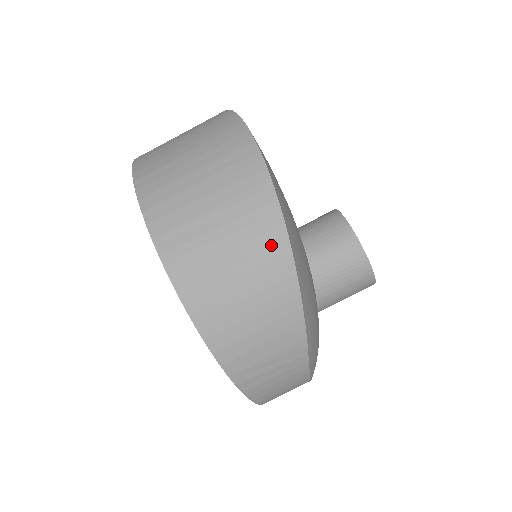
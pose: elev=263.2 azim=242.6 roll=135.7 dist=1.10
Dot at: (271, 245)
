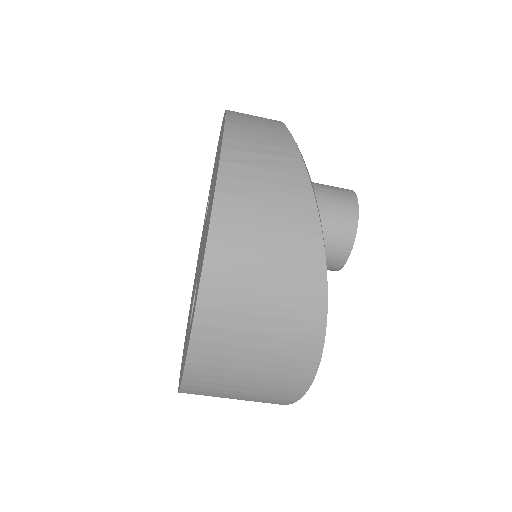
Dot at: occluded
